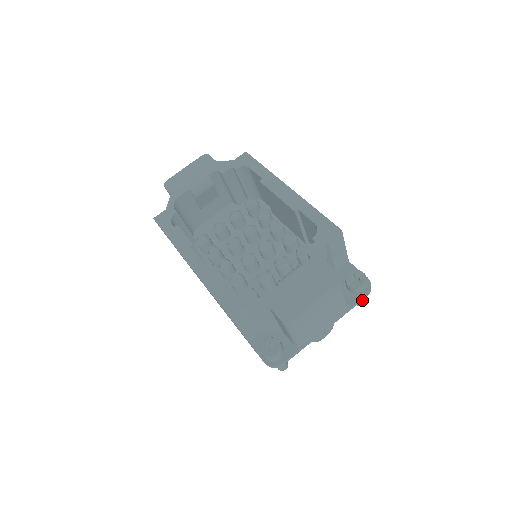
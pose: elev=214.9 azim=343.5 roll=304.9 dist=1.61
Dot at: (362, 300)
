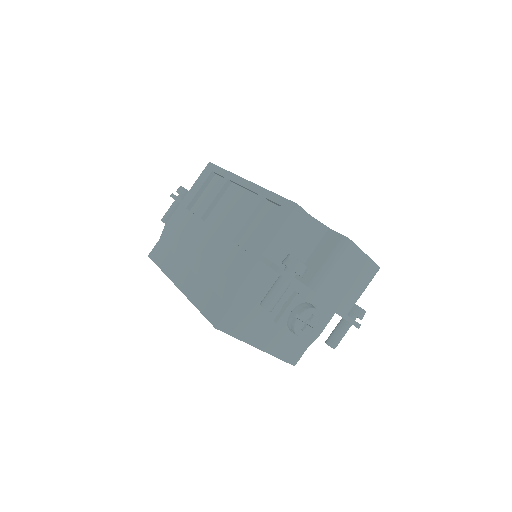
Dot at: (340, 338)
